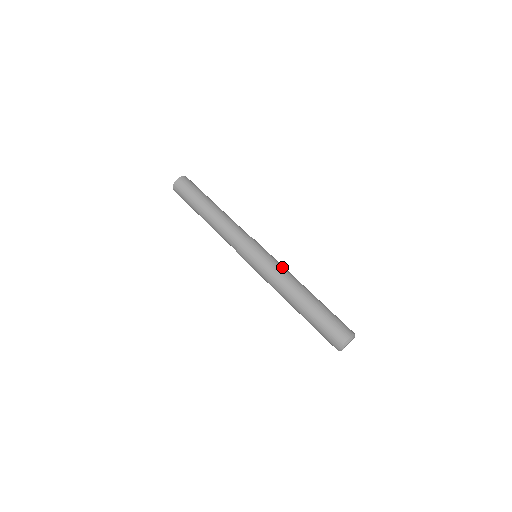
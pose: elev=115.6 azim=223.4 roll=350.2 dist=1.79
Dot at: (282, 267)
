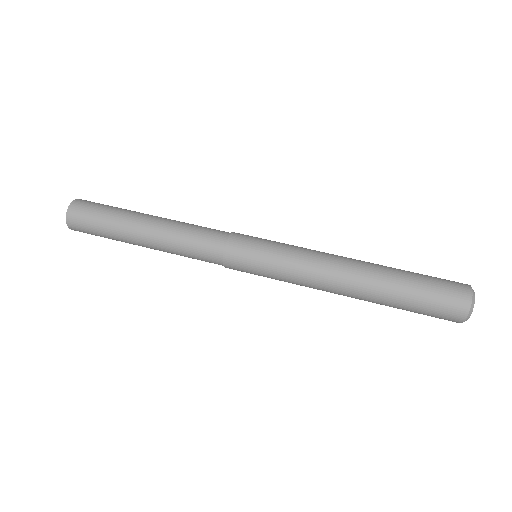
Dot at: occluded
